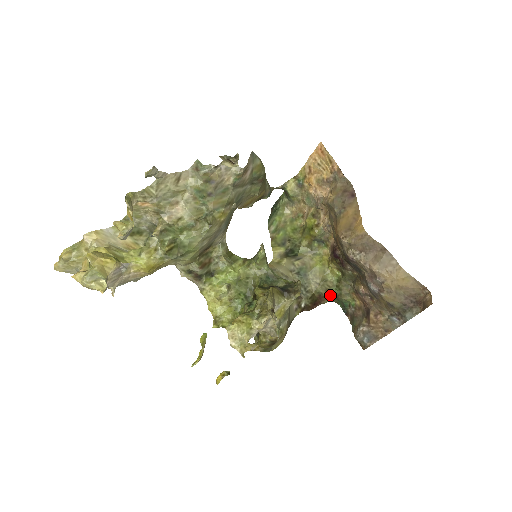
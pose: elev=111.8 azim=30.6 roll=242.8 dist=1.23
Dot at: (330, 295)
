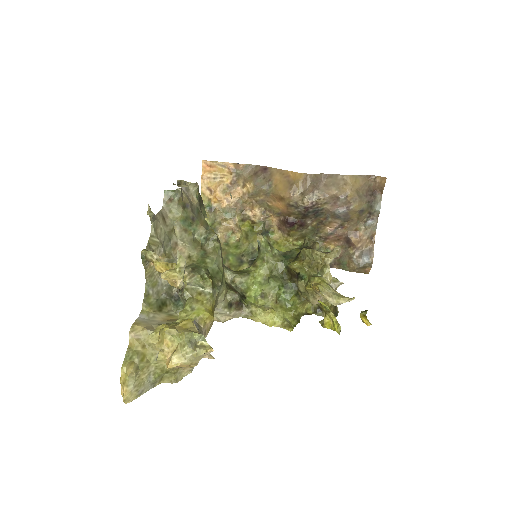
Dot at: occluded
